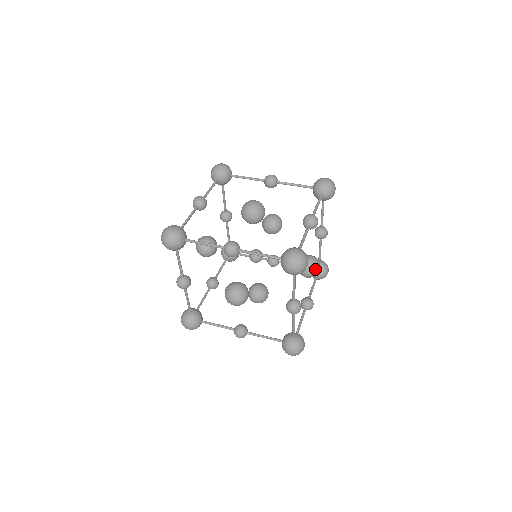
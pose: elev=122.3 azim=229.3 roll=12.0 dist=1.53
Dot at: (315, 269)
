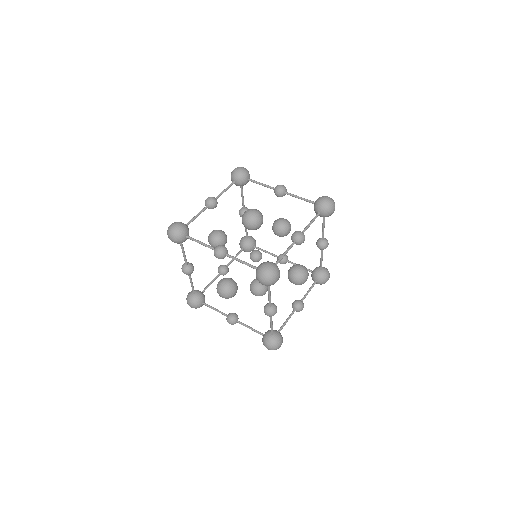
Dot at: (306, 271)
